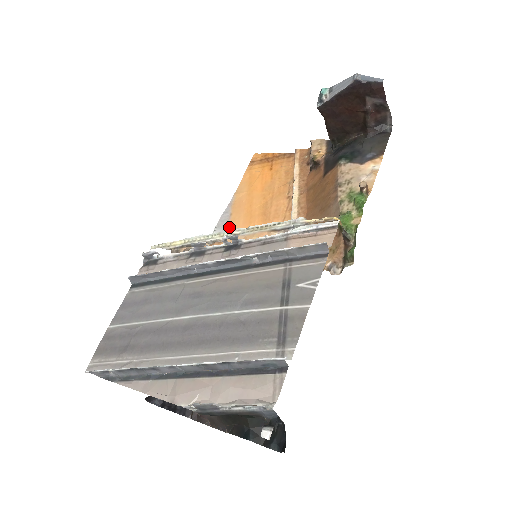
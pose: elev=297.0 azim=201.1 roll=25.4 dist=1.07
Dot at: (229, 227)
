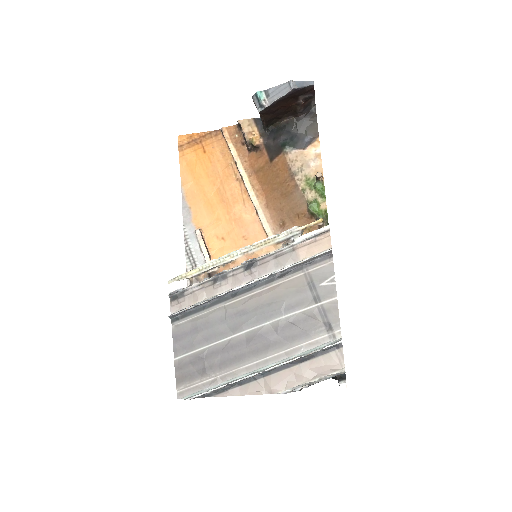
Dot at: (195, 221)
